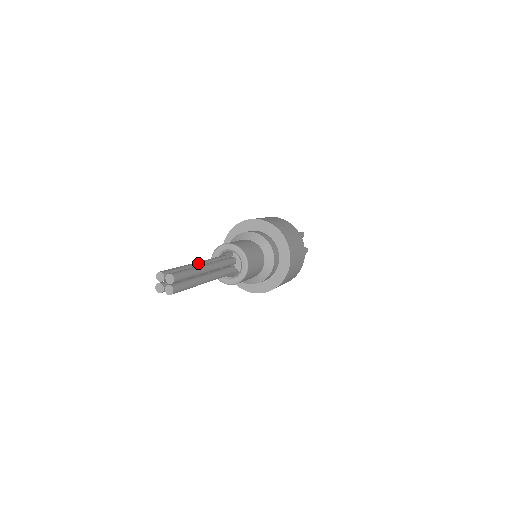
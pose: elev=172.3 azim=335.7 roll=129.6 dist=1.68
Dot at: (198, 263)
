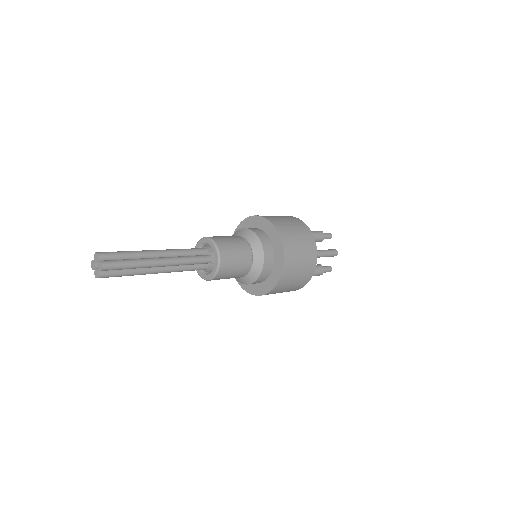
Dot at: (158, 253)
